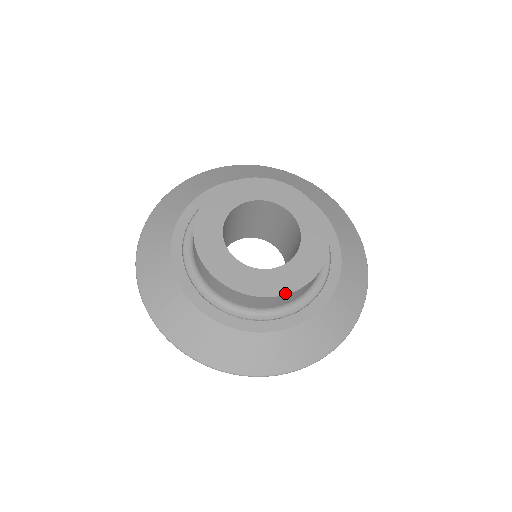
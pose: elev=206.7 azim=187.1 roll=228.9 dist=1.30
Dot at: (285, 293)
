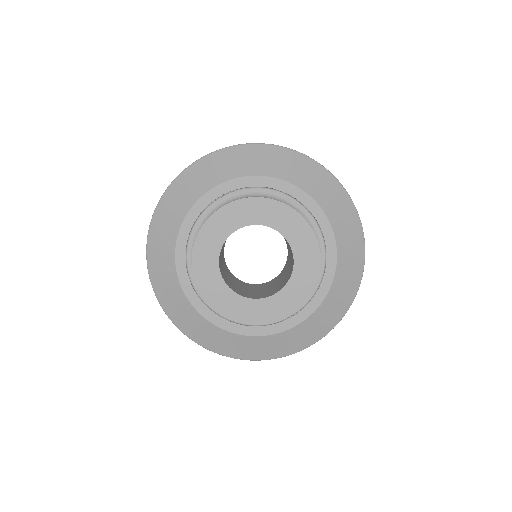
Dot at: (291, 313)
